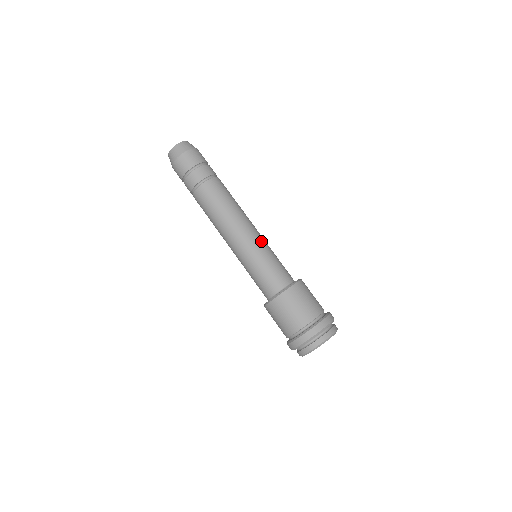
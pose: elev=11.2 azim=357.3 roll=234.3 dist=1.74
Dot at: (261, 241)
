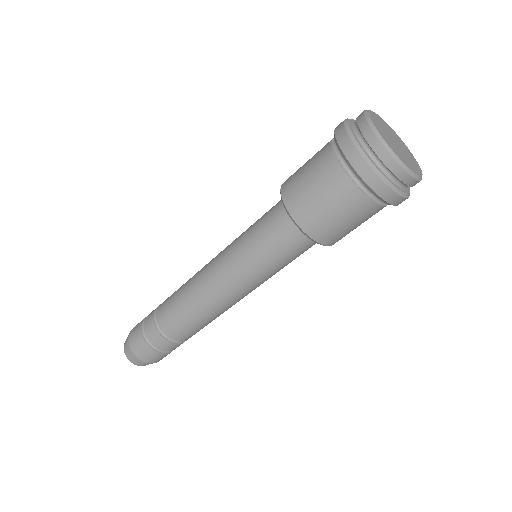
Dot at: occluded
